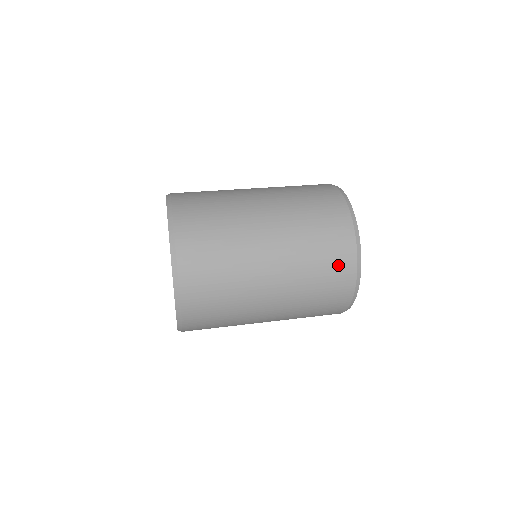
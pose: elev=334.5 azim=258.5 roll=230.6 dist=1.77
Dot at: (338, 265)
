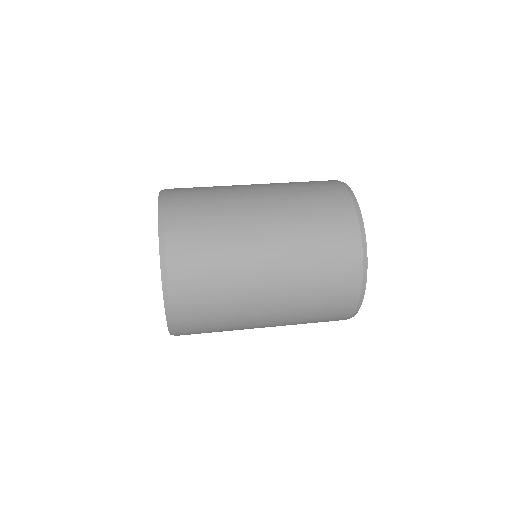
Dot at: (337, 308)
